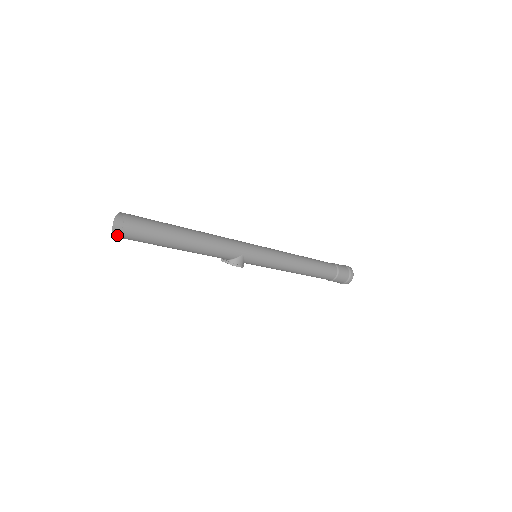
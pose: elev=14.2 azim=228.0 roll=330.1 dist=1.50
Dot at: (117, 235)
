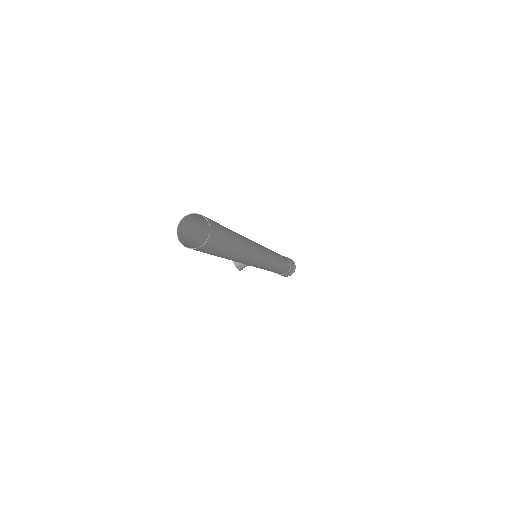
Dot at: (180, 232)
